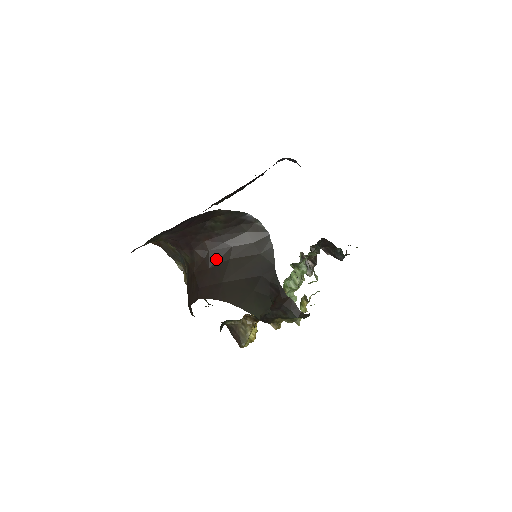
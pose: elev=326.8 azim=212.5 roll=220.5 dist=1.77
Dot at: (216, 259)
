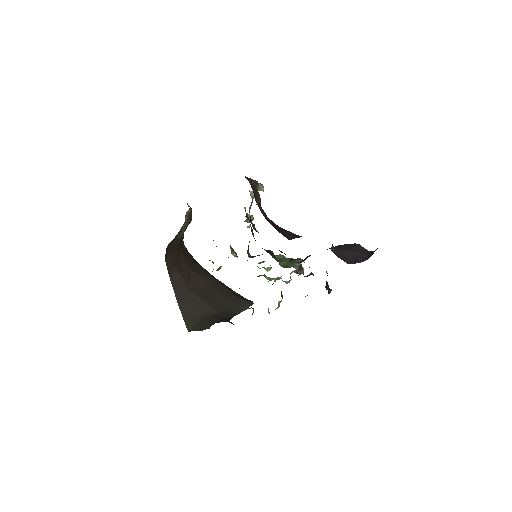
Dot at: (201, 273)
